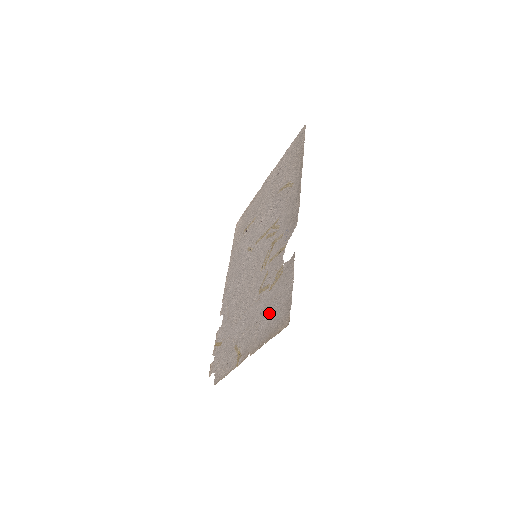
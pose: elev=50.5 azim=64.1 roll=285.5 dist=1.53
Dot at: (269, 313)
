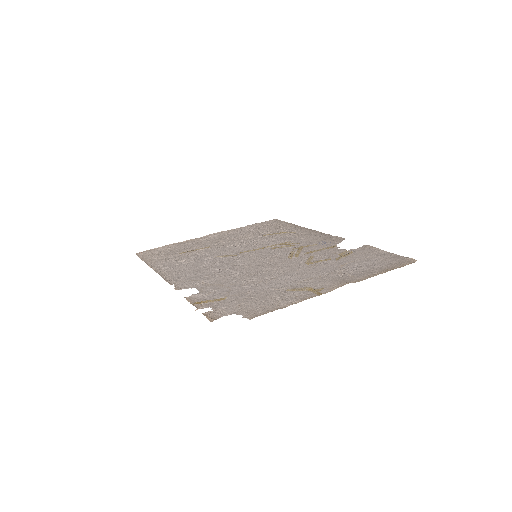
Dot at: (360, 265)
